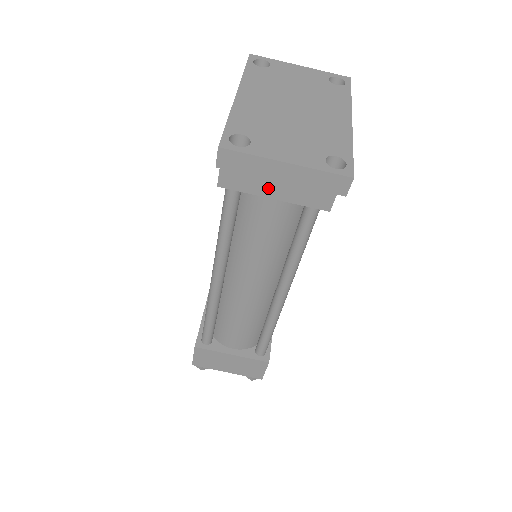
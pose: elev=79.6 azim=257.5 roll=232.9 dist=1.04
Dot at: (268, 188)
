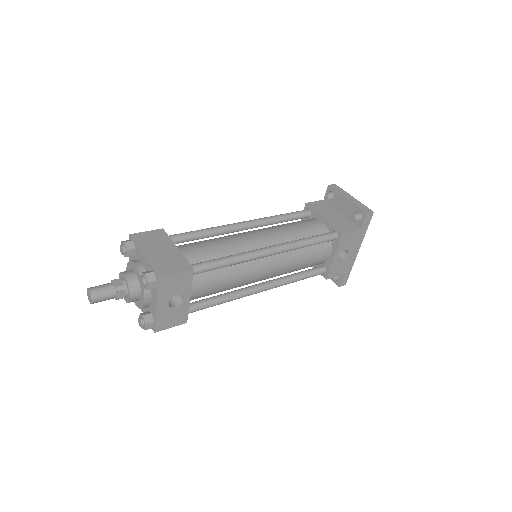
Dot at: (325, 214)
